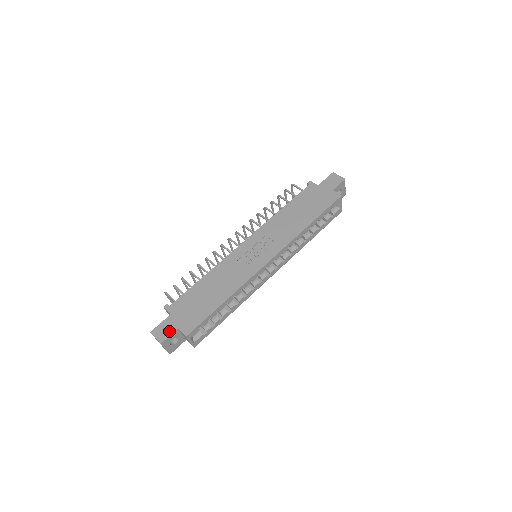
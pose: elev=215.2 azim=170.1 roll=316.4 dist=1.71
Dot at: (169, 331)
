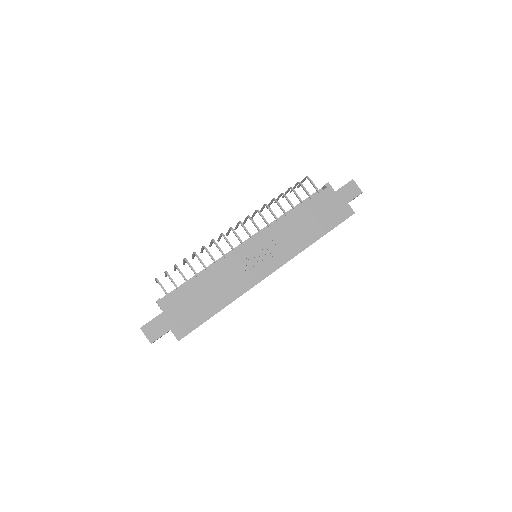
Dot at: (161, 331)
